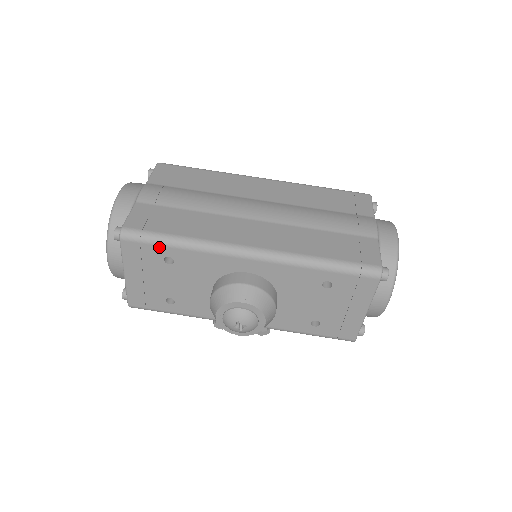
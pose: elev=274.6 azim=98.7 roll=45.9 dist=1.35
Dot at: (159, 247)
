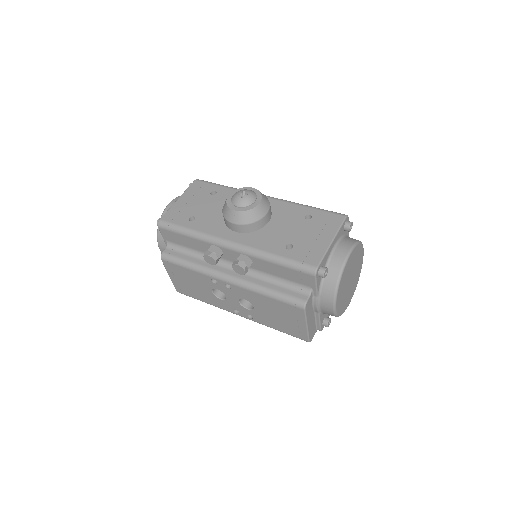
Dot at: (214, 186)
